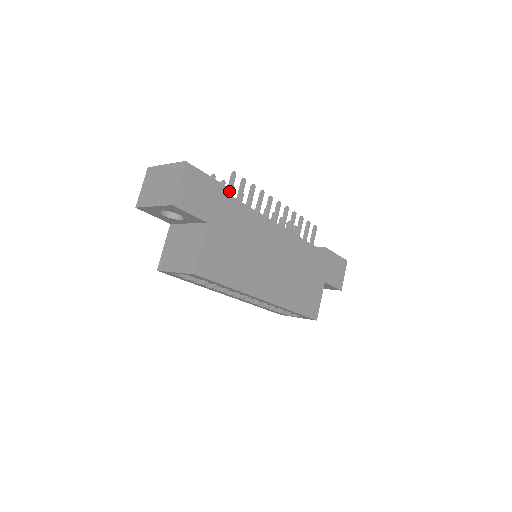
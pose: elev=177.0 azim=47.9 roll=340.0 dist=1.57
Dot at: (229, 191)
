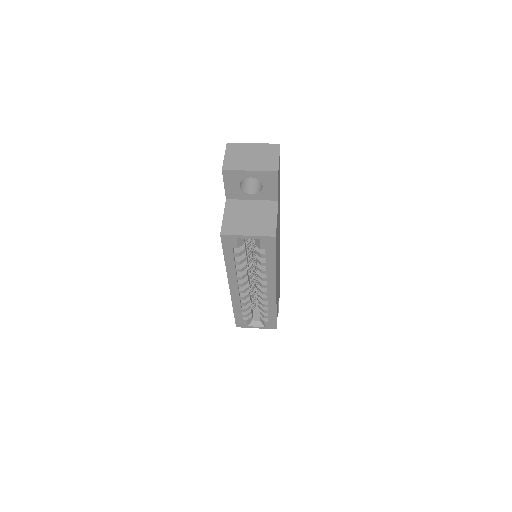
Dot at: occluded
